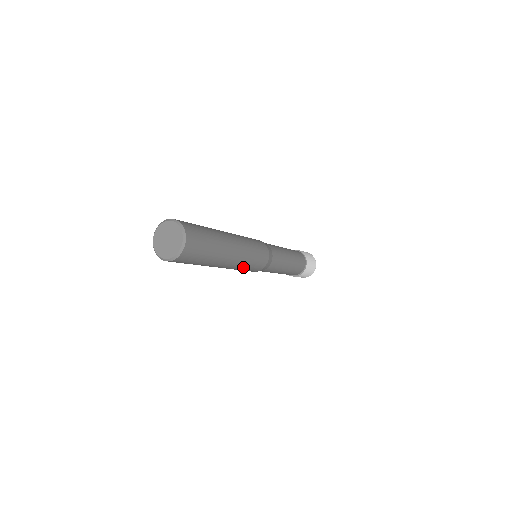
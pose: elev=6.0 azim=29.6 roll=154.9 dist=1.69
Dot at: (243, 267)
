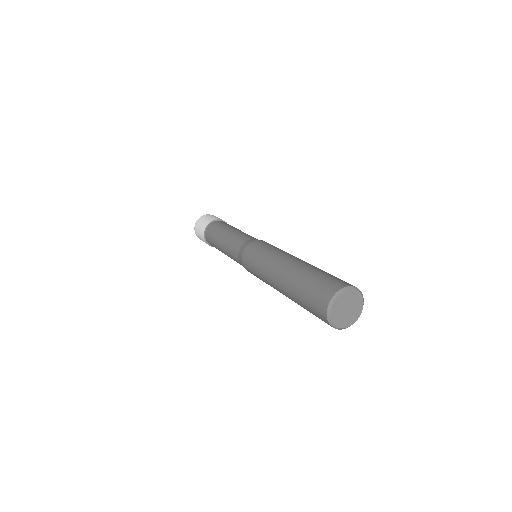
Dot at: occluded
